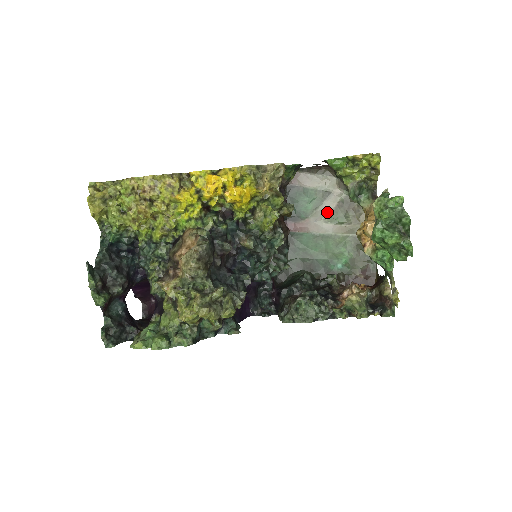
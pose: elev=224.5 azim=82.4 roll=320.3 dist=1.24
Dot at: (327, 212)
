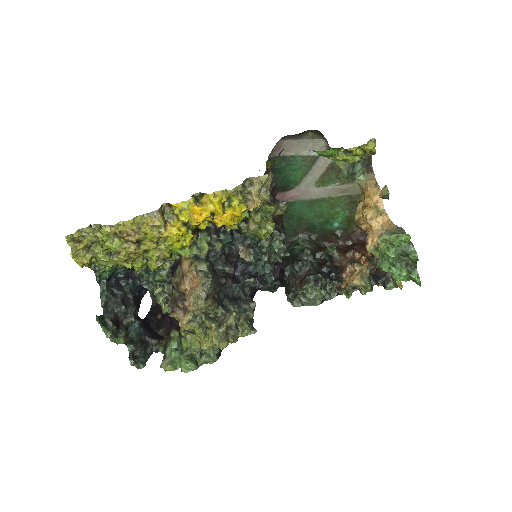
Dot at: (318, 176)
